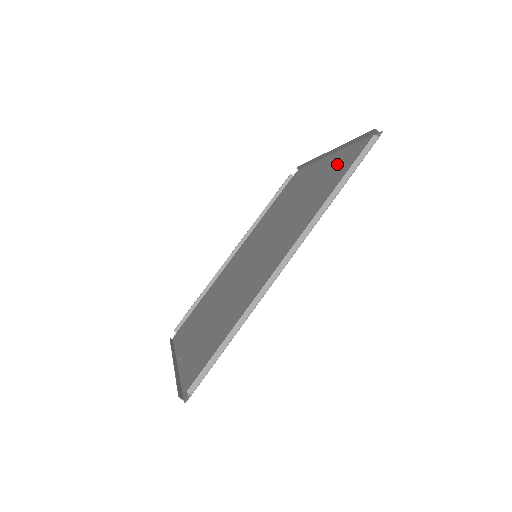
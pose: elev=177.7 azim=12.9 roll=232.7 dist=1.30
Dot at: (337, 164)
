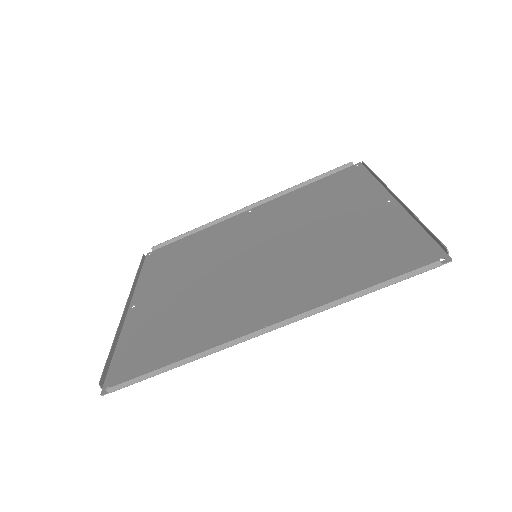
Dot at: (389, 234)
